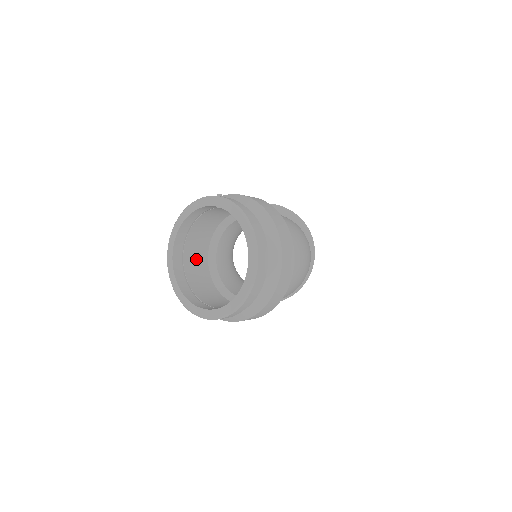
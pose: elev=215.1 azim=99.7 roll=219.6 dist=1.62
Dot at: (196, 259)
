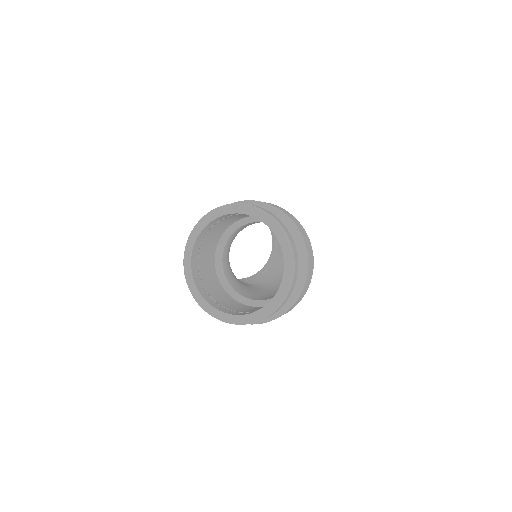
Dot at: (207, 260)
